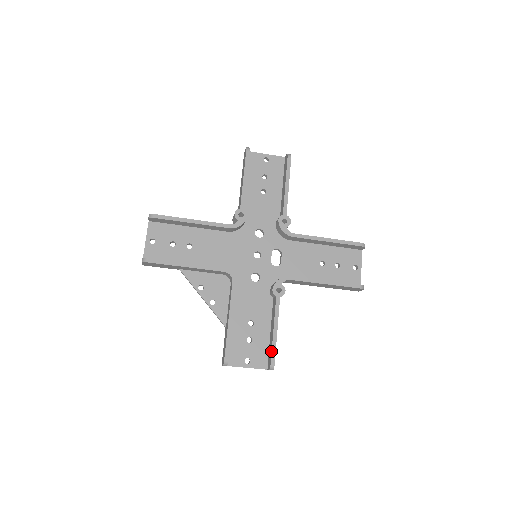
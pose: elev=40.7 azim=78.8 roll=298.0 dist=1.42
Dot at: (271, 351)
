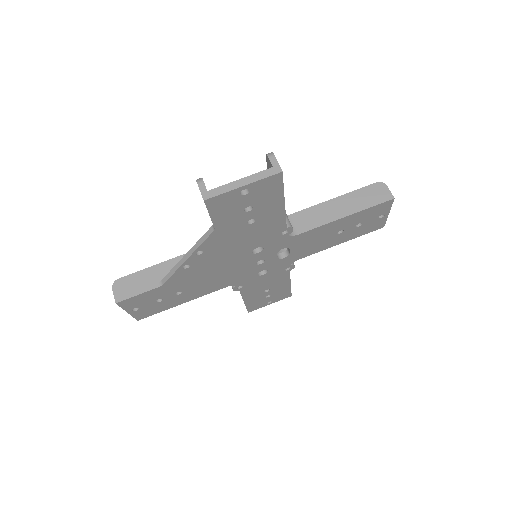
Dot at: occluded
